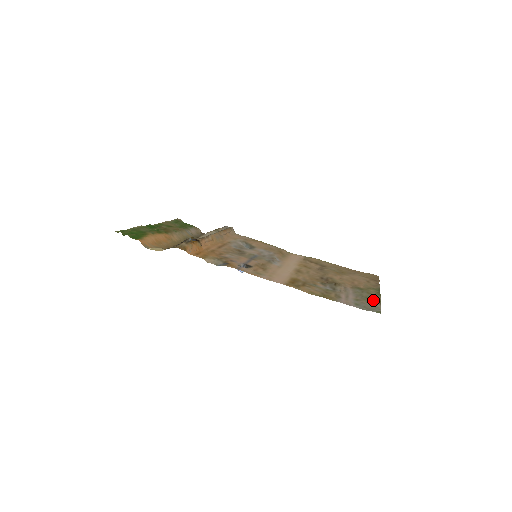
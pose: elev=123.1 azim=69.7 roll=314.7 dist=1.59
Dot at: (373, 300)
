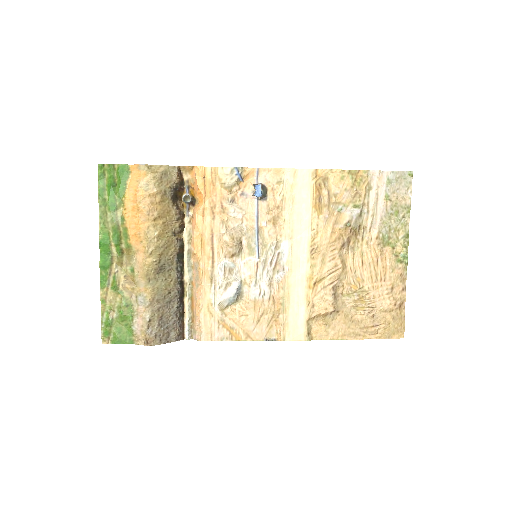
Dot at: (402, 209)
